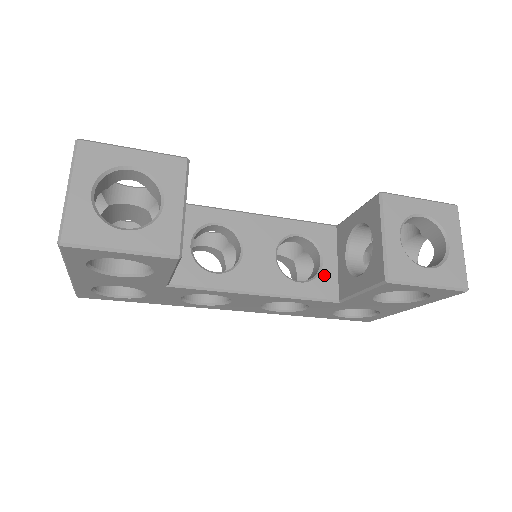
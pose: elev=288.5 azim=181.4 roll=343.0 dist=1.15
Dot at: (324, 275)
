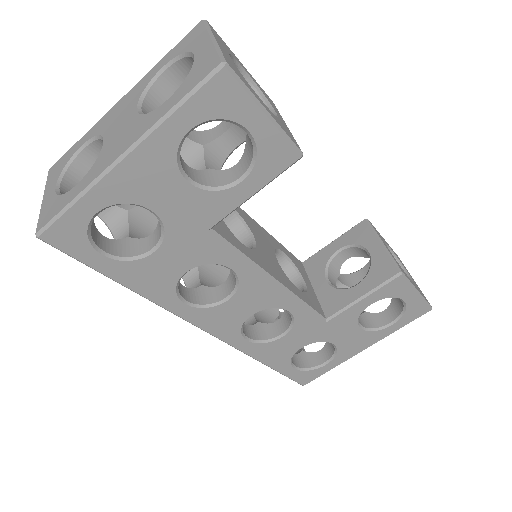
Dot at: (310, 293)
